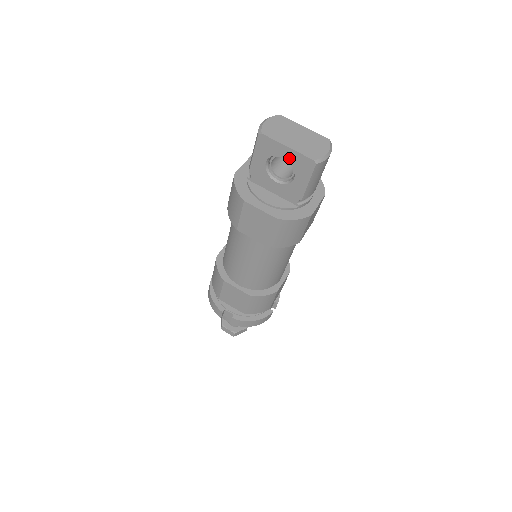
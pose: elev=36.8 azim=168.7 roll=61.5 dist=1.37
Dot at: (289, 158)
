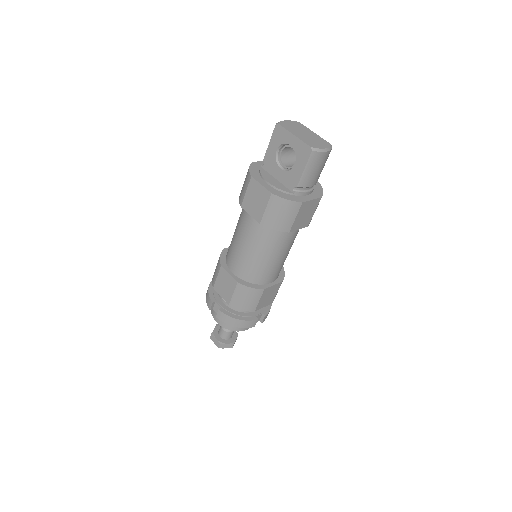
Dot at: (294, 146)
